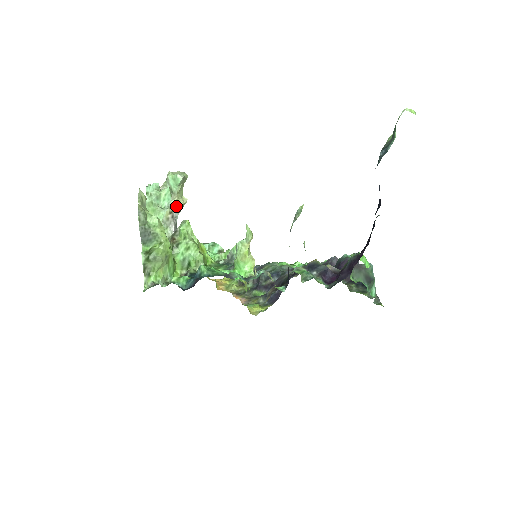
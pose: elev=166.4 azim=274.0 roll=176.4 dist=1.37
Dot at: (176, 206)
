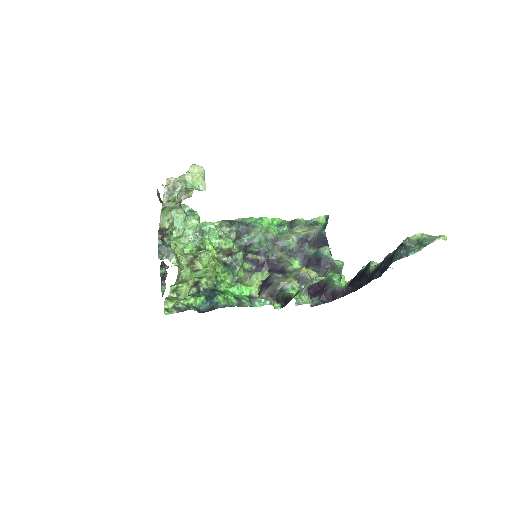
Dot at: (186, 196)
